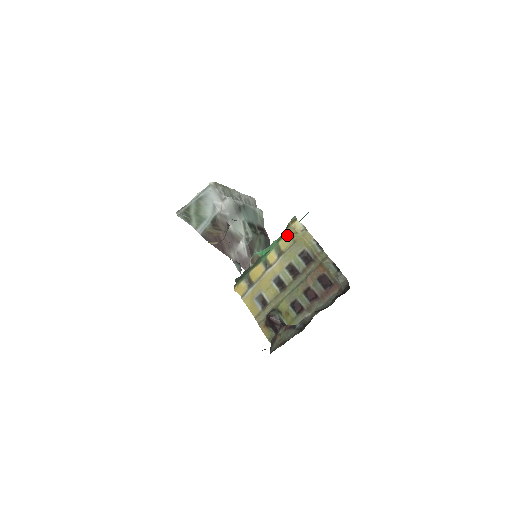
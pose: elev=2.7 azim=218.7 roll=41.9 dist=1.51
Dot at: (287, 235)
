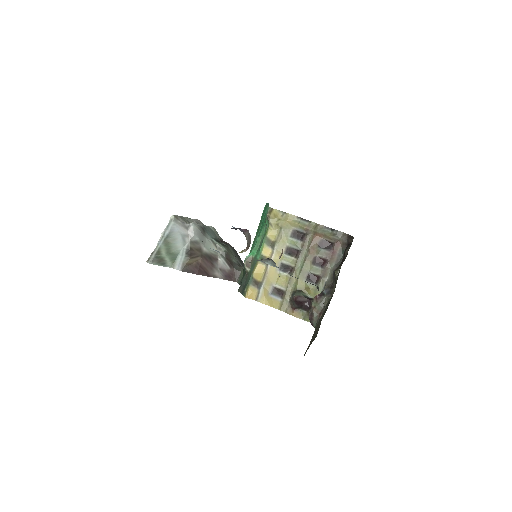
Dot at: (271, 226)
